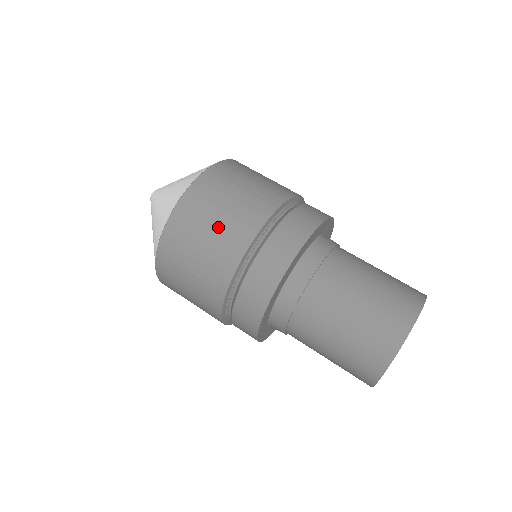
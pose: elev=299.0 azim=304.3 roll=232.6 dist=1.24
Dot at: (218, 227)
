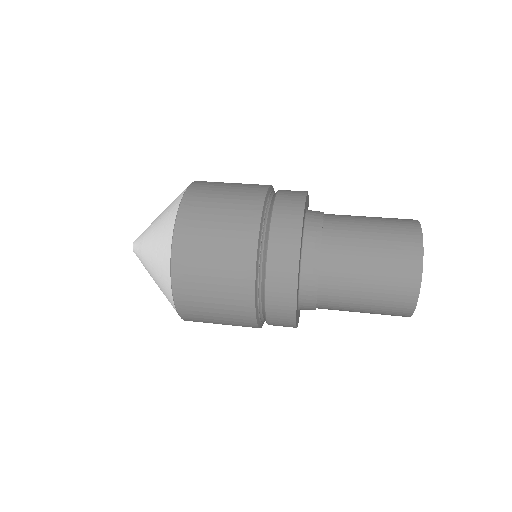
Dot at: (219, 262)
